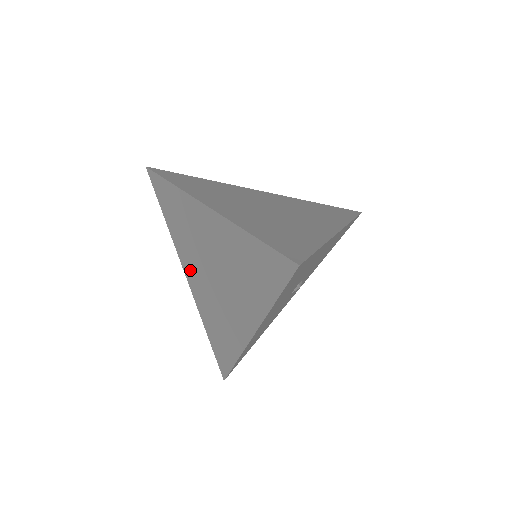
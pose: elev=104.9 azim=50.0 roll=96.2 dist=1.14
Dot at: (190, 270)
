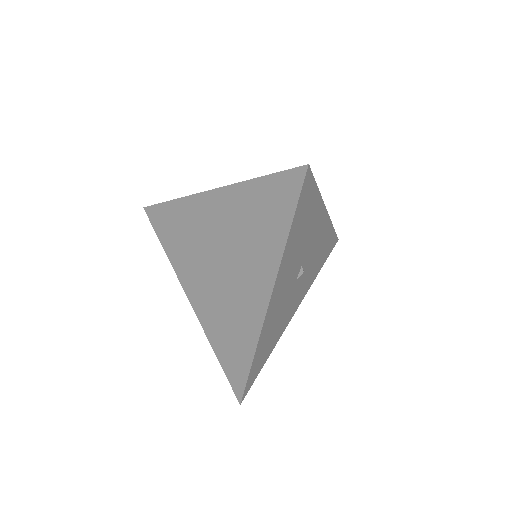
Dot at: (193, 284)
